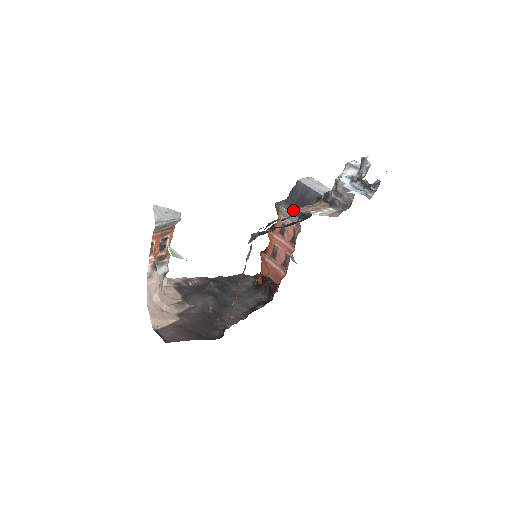
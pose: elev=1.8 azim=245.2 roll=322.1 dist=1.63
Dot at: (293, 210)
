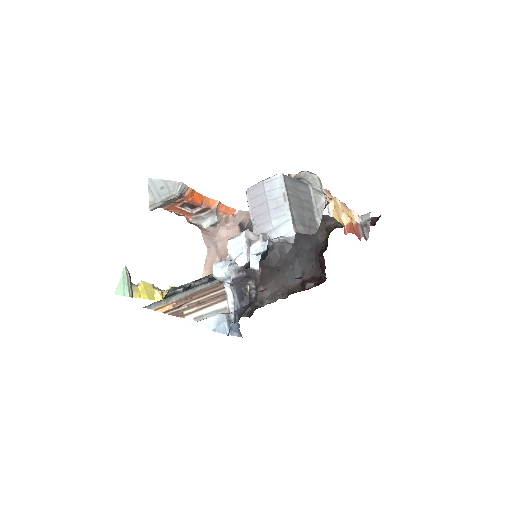
Dot at: (168, 300)
